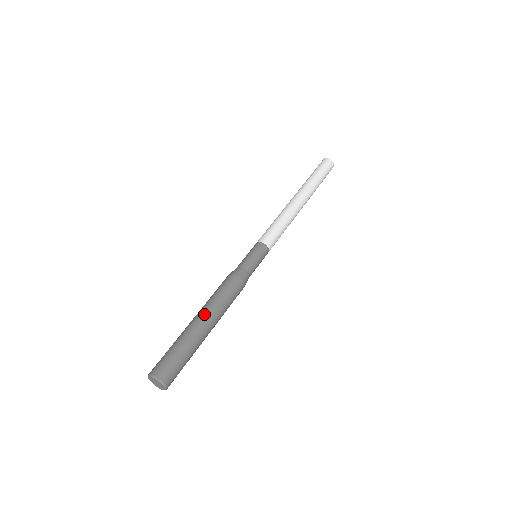
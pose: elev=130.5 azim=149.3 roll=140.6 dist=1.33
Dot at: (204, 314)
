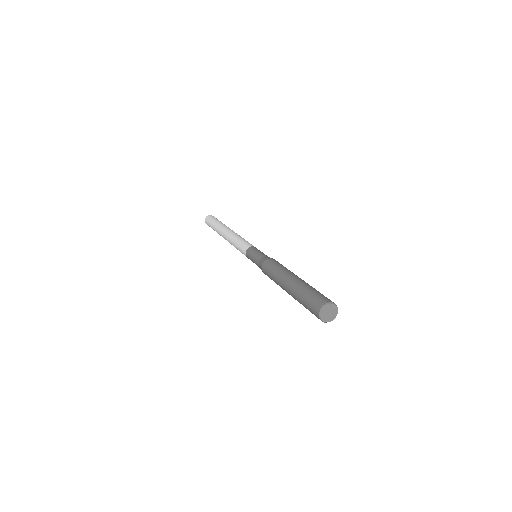
Dot at: occluded
